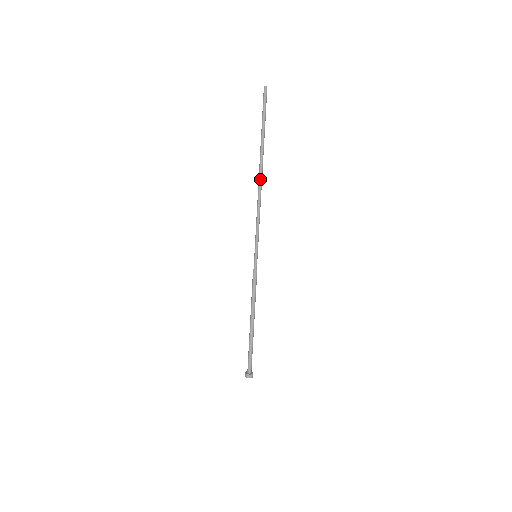
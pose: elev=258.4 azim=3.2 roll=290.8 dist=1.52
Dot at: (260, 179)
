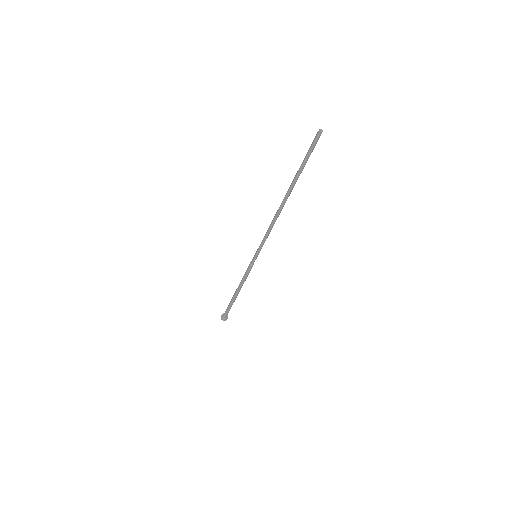
Dot at: (280, 206)
